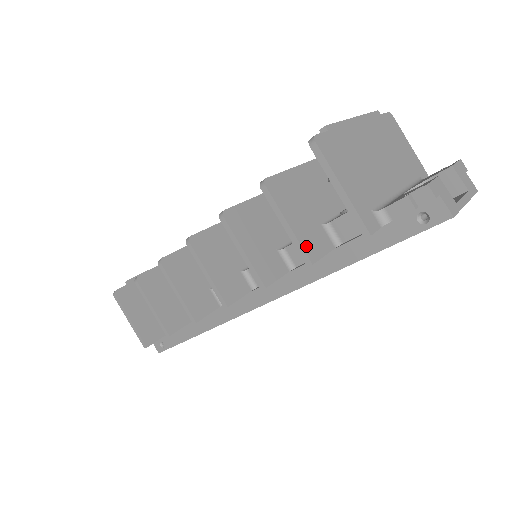
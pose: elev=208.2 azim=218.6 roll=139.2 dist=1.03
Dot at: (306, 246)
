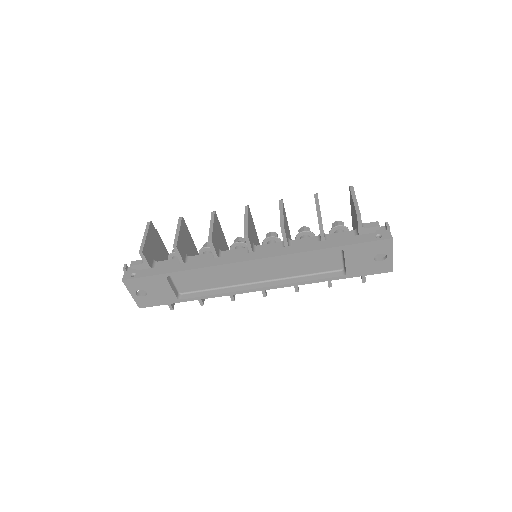
Dot at: occluded
